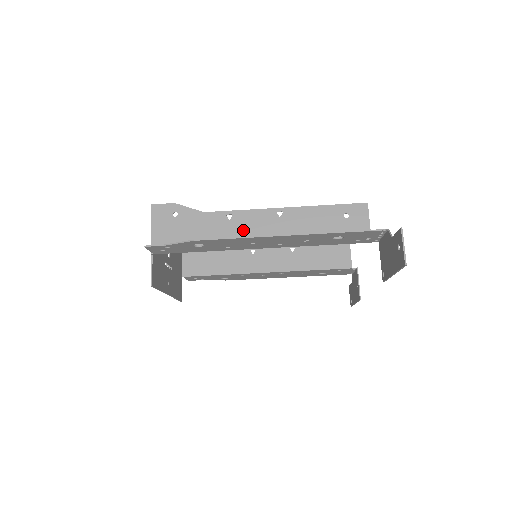
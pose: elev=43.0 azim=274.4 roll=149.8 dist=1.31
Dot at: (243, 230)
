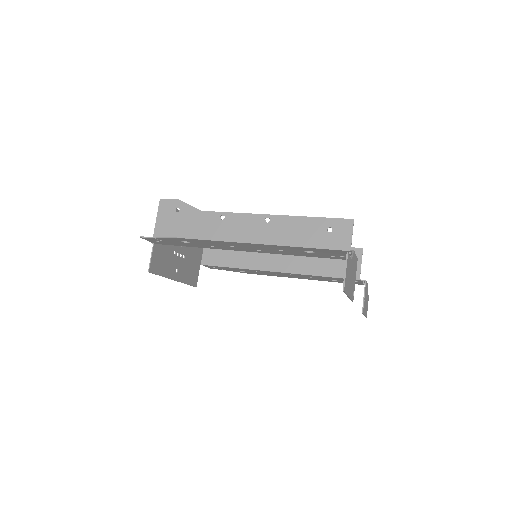
Dot at: (232, 232)
